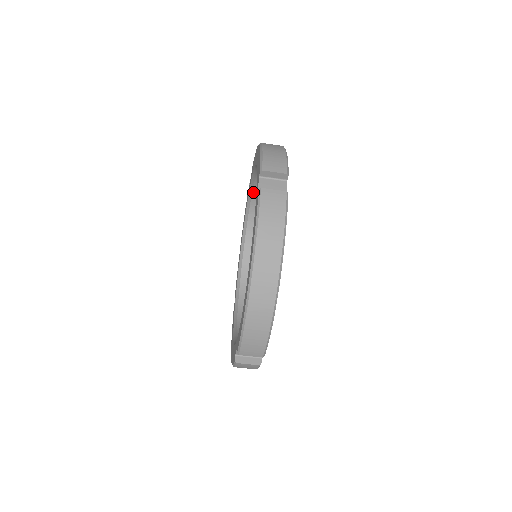
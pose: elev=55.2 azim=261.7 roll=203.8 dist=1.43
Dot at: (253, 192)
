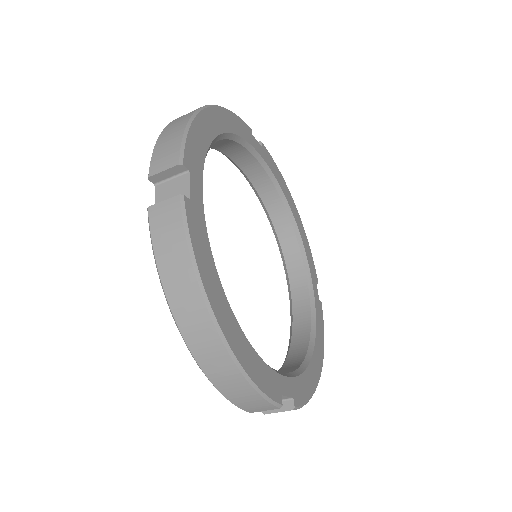
Dot at: (239, 166)
